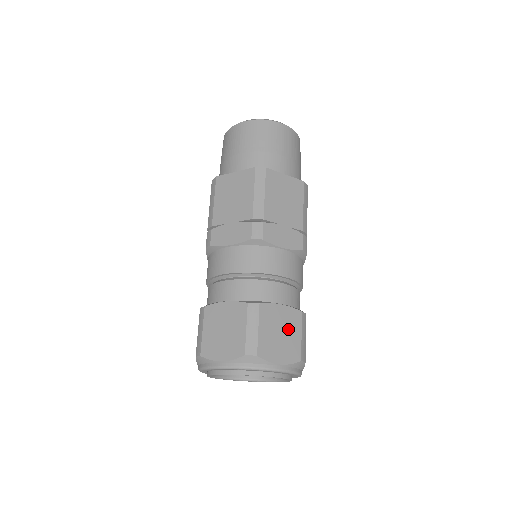
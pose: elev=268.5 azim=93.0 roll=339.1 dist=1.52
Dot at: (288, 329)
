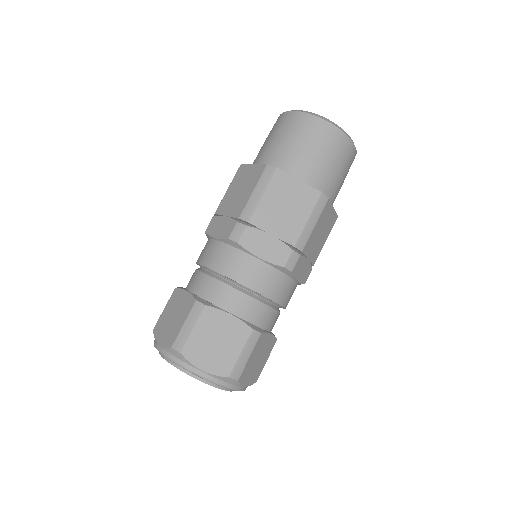
Dot at: (228, 341)
